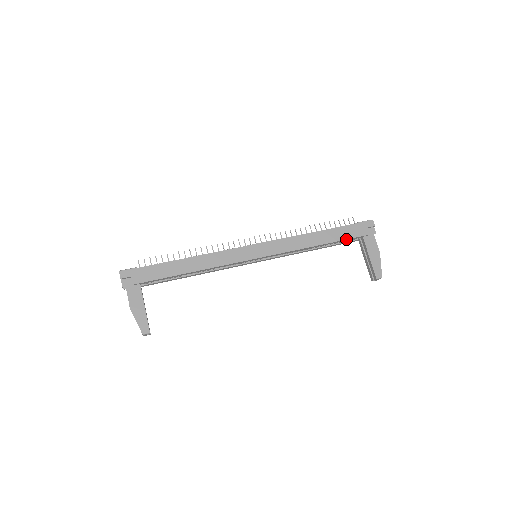
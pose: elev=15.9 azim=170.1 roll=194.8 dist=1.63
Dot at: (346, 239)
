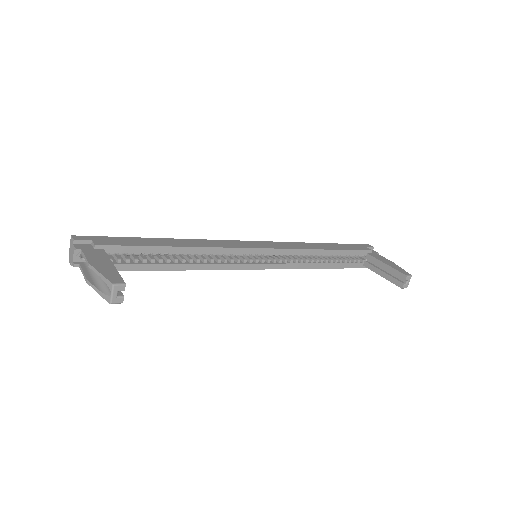
Dot at: (351, 250)
